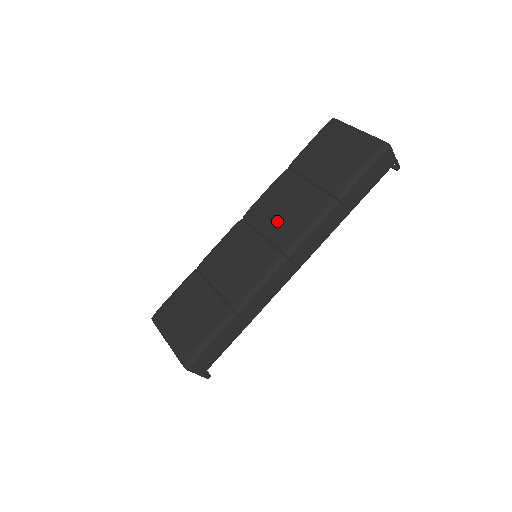
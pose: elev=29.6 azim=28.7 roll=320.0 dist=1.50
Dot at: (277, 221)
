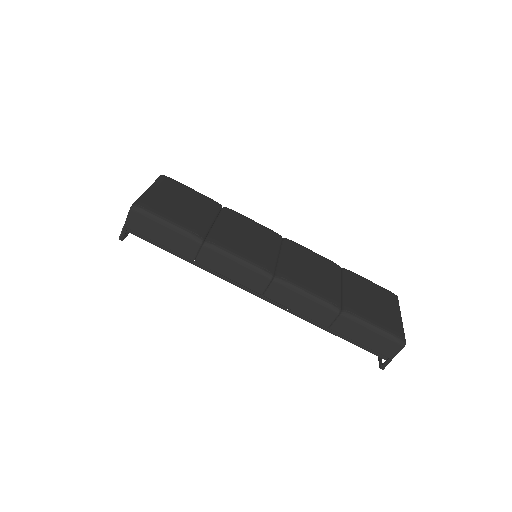
Dot at: (298, 264)
